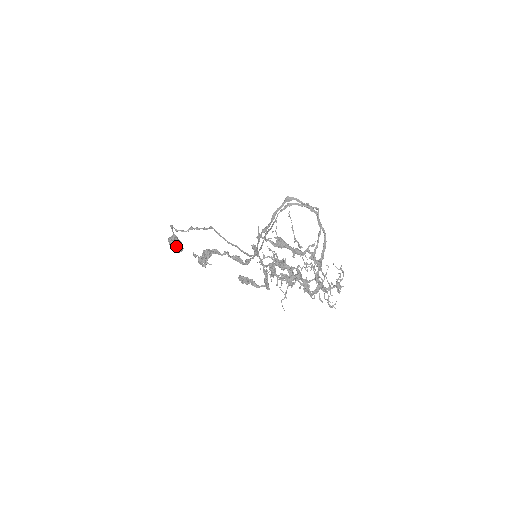
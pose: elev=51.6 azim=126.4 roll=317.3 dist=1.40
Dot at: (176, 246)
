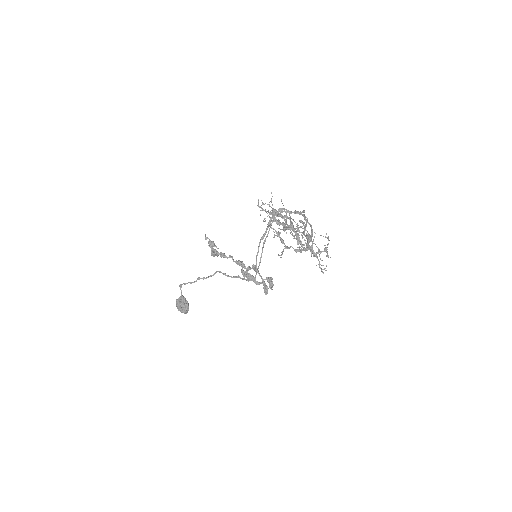
Dot at: (183, 302)
